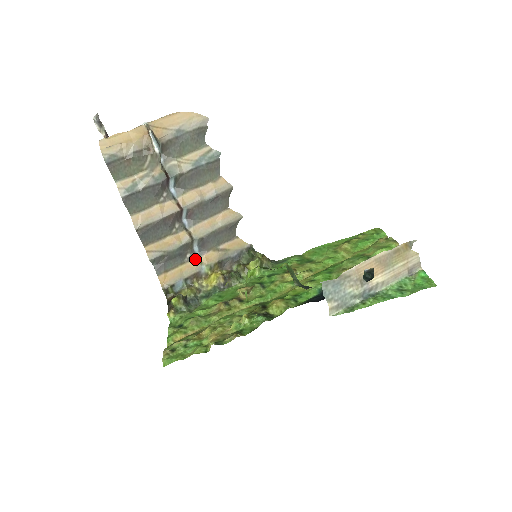
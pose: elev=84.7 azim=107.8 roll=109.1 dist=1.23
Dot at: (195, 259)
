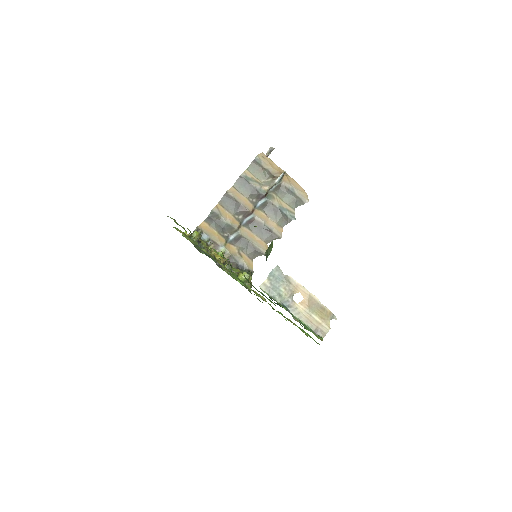
Dot at: (225, 240)
